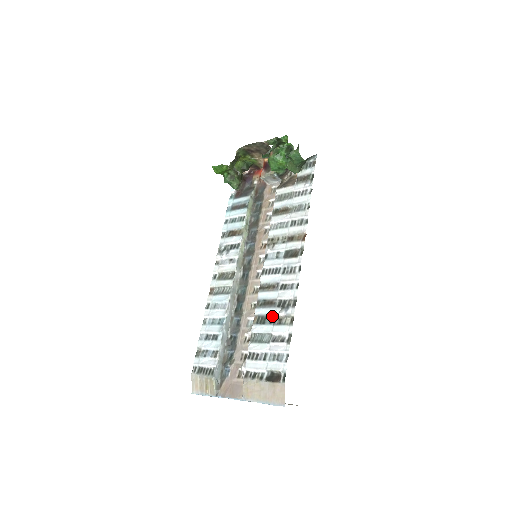
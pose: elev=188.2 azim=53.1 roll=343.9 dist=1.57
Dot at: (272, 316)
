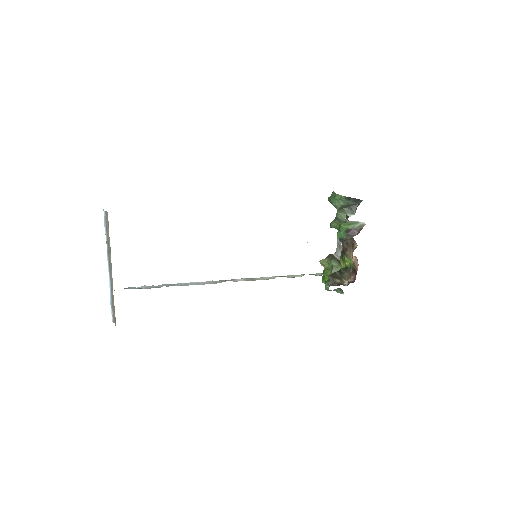
Dot at: occluded
